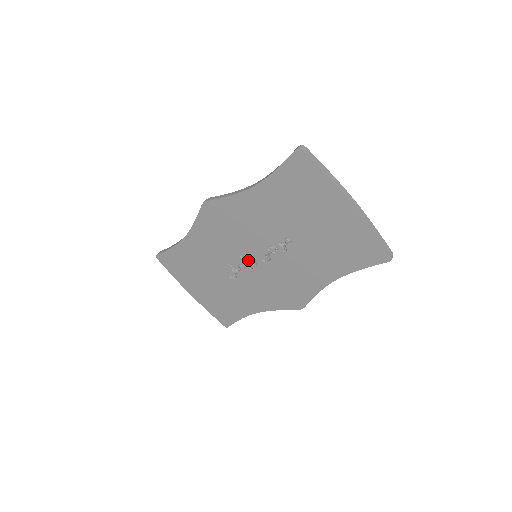
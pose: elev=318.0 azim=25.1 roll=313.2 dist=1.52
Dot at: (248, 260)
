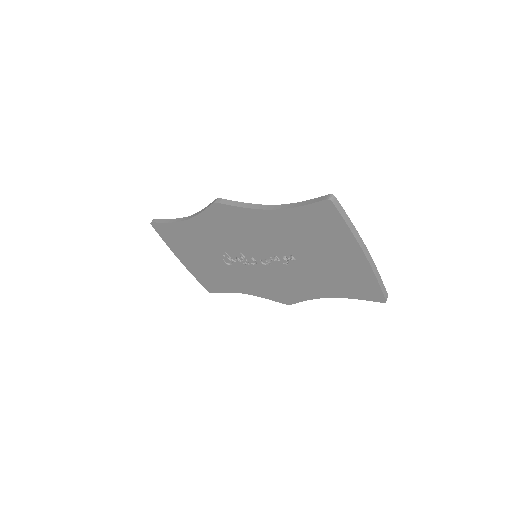
Dot at: (247, 257)
